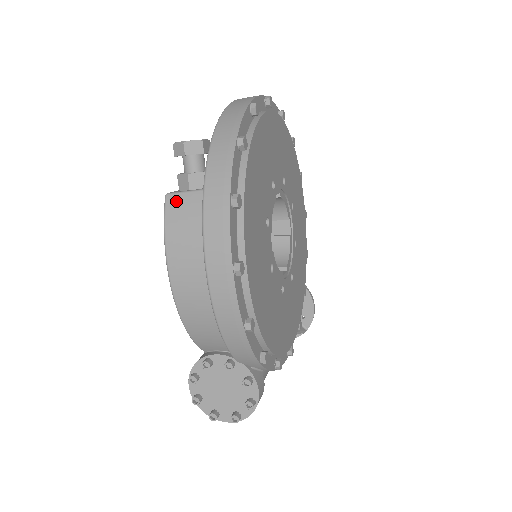
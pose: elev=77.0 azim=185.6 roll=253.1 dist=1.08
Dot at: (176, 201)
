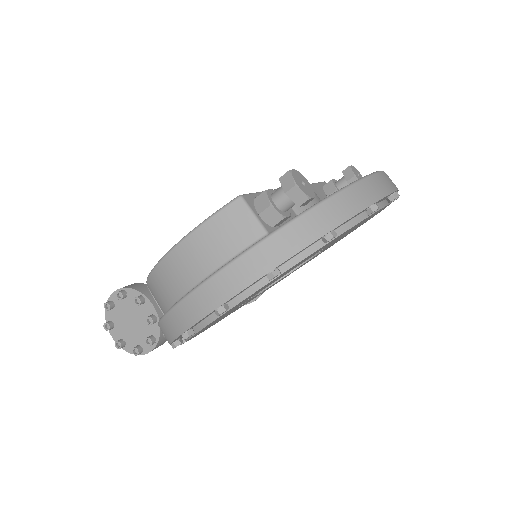
Dot at: (240, 212)
